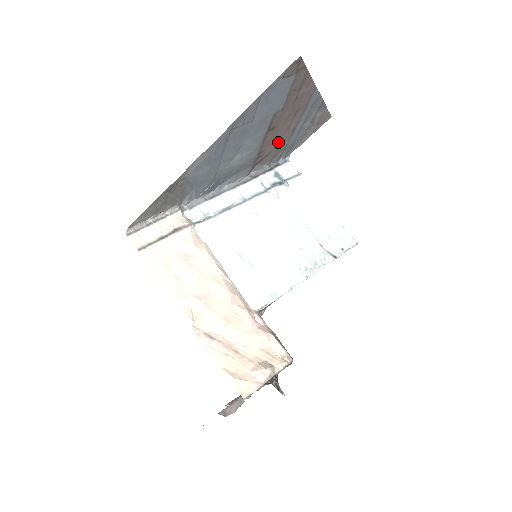
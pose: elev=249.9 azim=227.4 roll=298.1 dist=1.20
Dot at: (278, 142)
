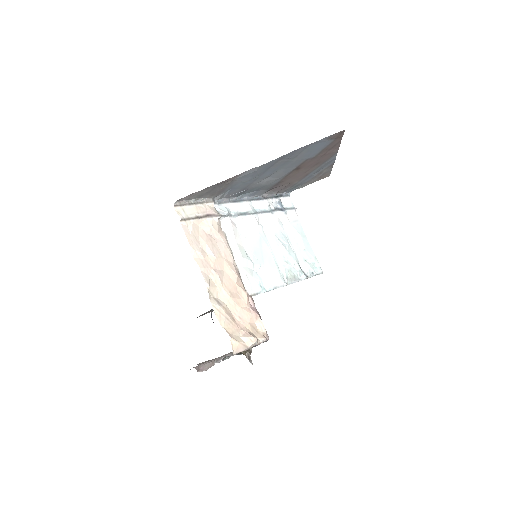
Dot at: (293, 179)
